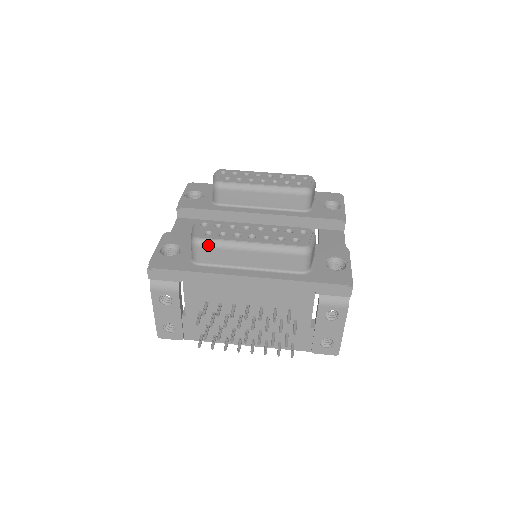
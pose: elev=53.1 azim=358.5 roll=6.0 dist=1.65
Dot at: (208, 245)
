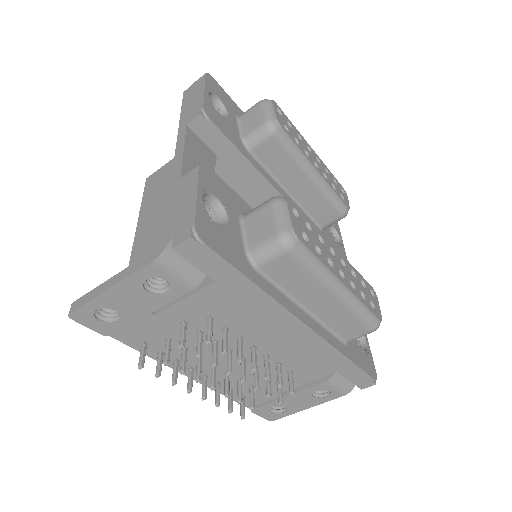
Dot at: (301, 258)
